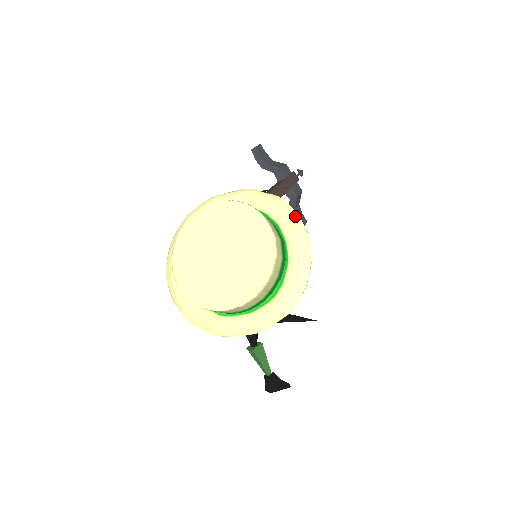
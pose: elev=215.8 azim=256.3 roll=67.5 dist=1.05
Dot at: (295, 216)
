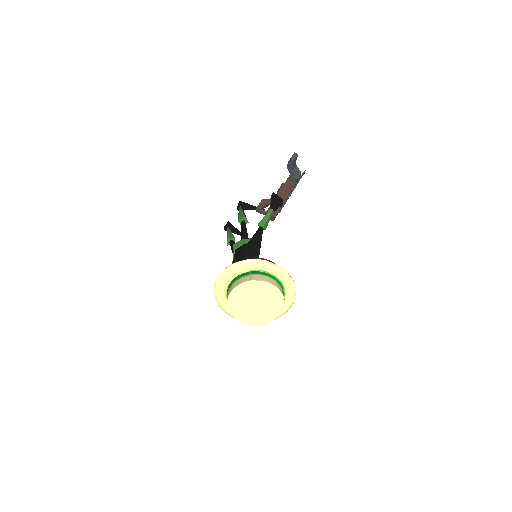
Dot at: (294, 295)
